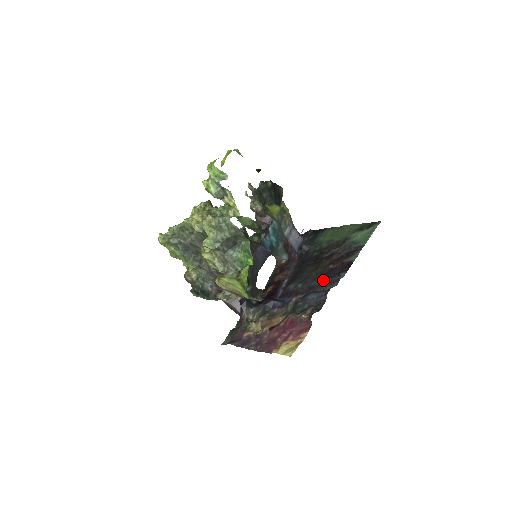
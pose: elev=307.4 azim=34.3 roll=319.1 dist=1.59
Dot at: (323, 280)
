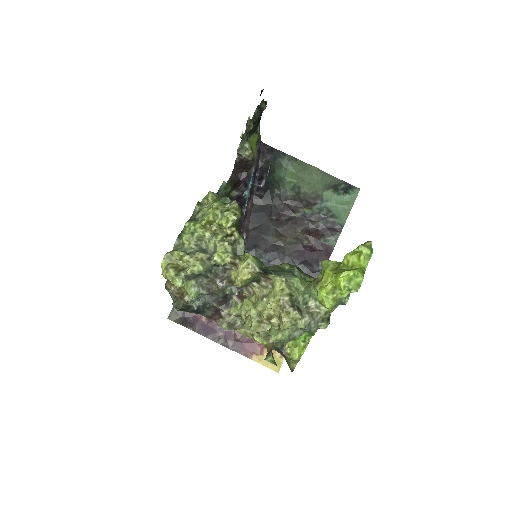
Dot at: (300, 265)
